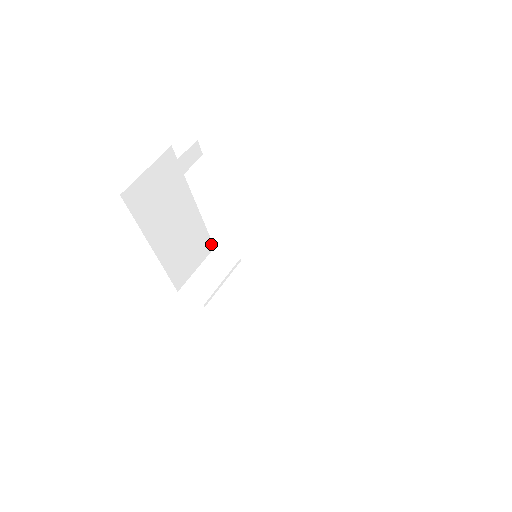
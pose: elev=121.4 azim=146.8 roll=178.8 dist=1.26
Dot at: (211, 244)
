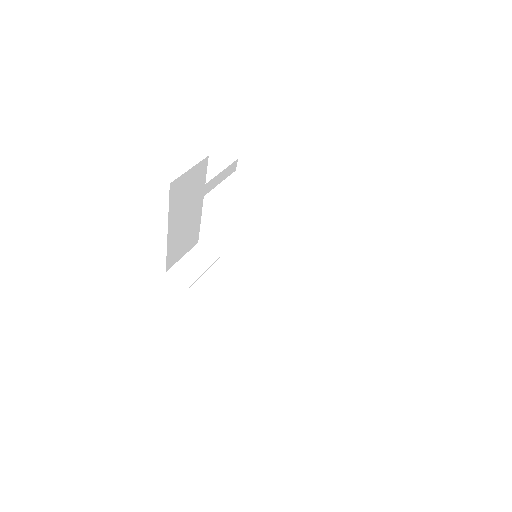
Dot at: (197, 239)
